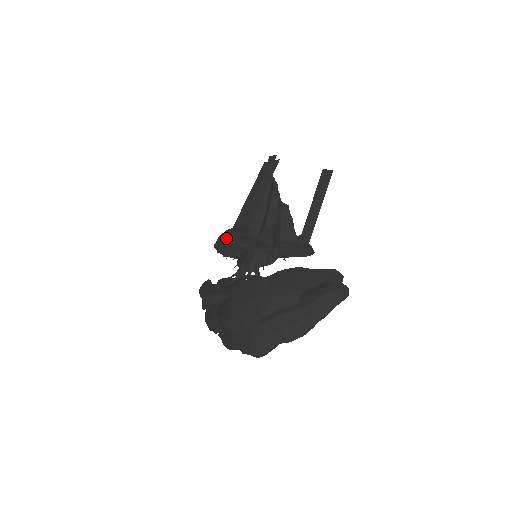
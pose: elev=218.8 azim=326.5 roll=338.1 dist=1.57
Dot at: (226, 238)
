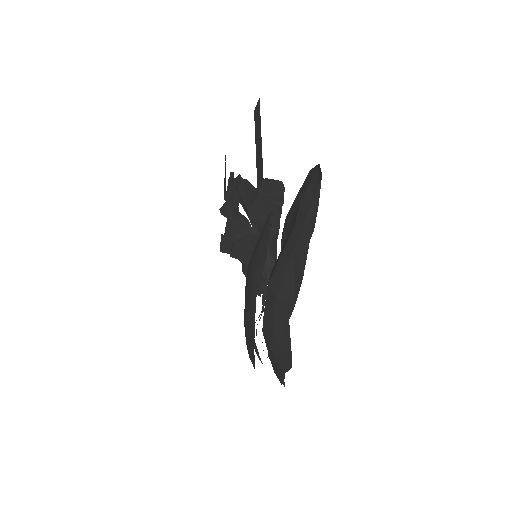
Dot at: occluded
